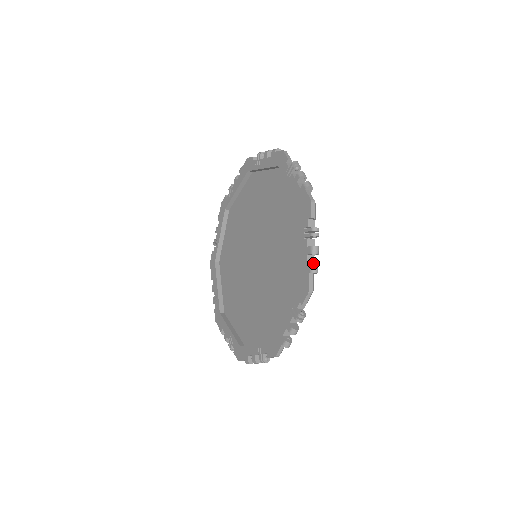
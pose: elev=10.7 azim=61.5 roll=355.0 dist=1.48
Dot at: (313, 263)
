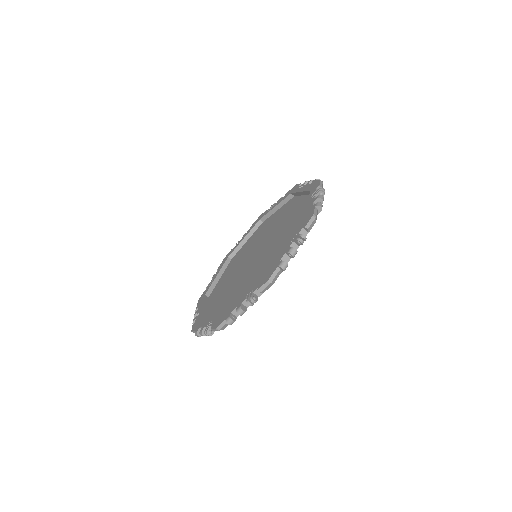
Dot at: occluded
